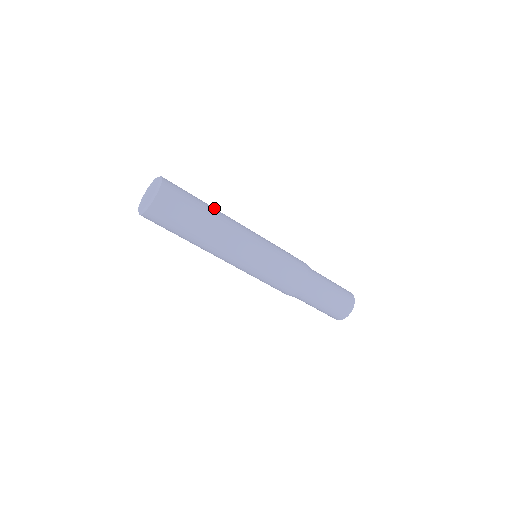
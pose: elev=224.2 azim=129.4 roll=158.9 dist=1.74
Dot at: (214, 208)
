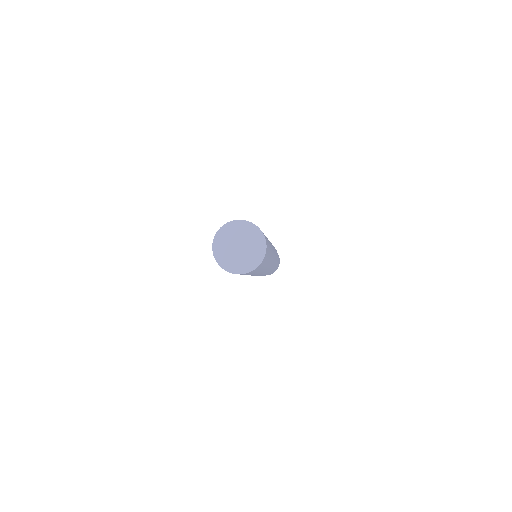
Dot at: occluded
